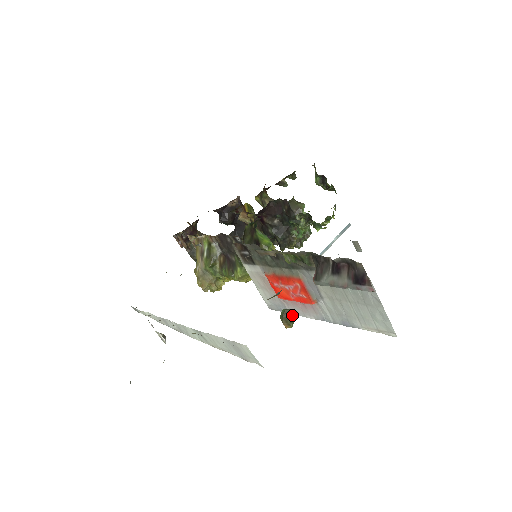
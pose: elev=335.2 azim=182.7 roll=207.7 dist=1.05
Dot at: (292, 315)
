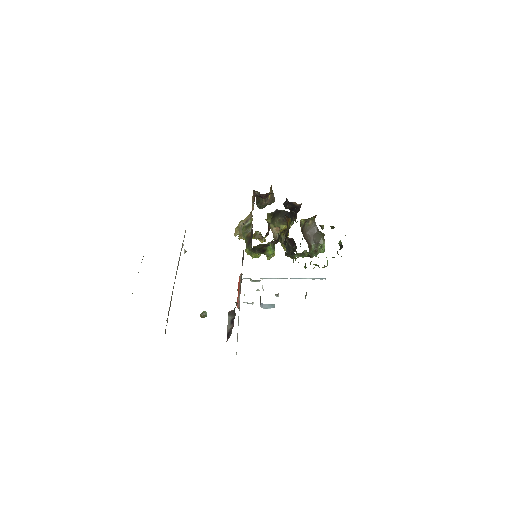
Dot at: (205, 316)
